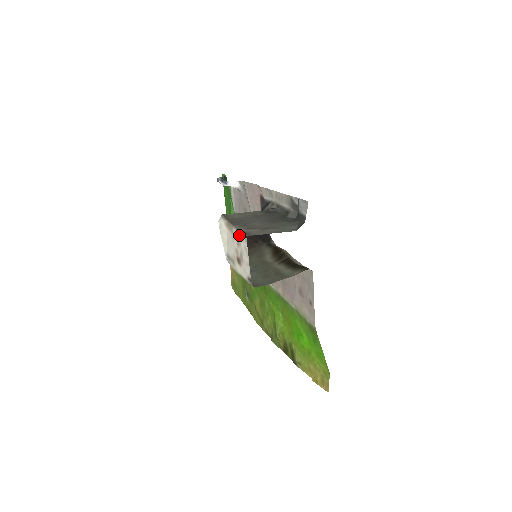
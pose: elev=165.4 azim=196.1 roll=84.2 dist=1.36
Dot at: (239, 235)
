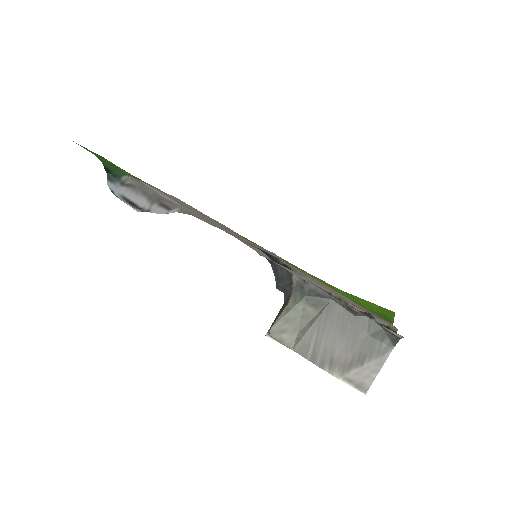
Dot at: (343, 381)
